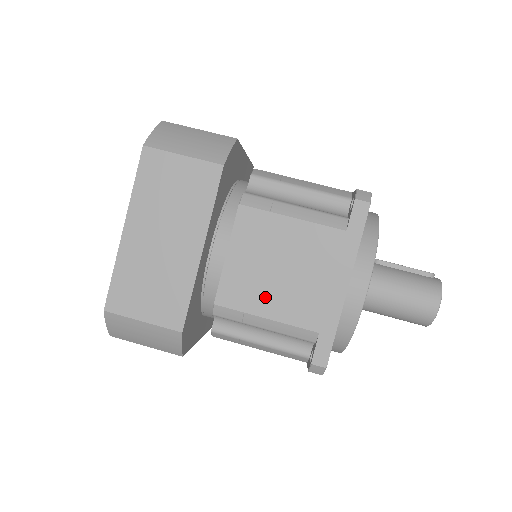
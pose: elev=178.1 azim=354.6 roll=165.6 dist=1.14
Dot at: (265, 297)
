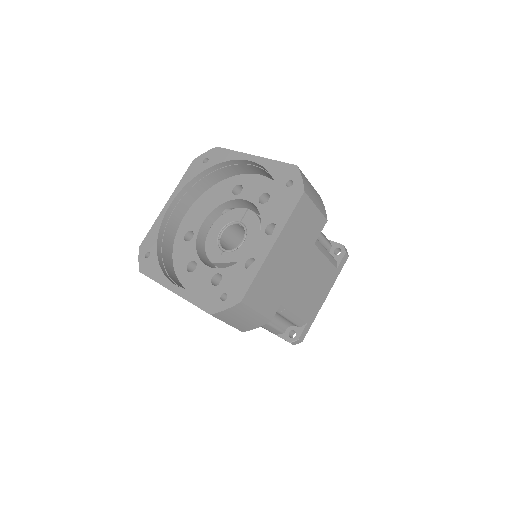
Dot at: (298, 300)
